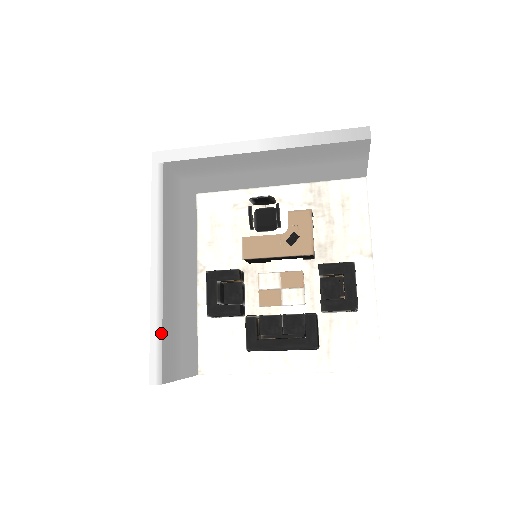
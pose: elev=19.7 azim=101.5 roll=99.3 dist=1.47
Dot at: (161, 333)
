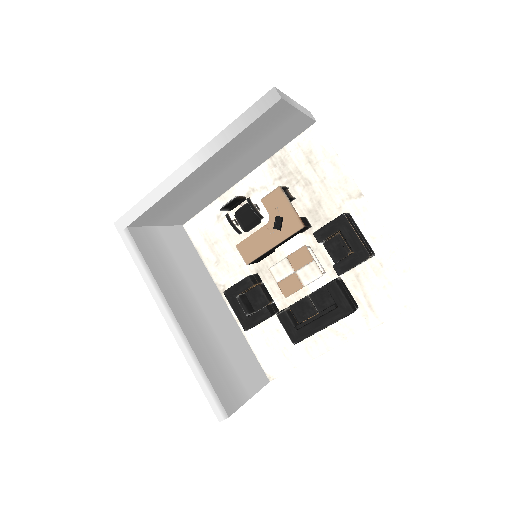
Dot at: (204, 375)
